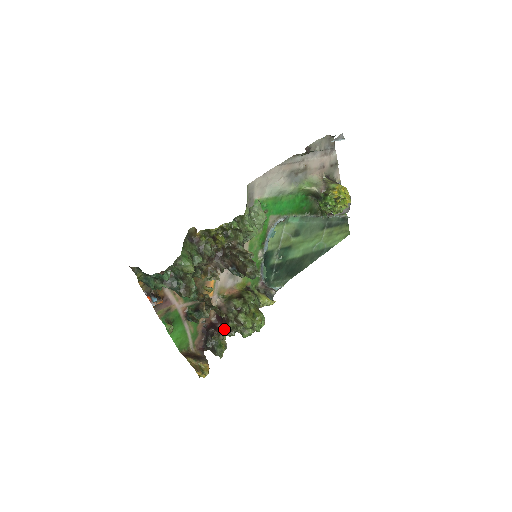
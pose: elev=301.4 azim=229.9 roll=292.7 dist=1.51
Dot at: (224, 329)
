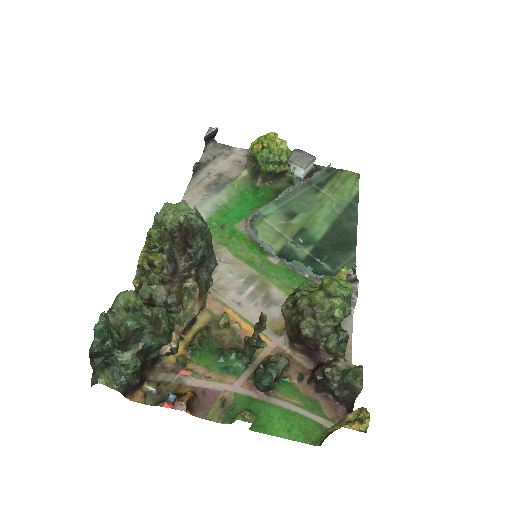
Dot at: (317, 346)
